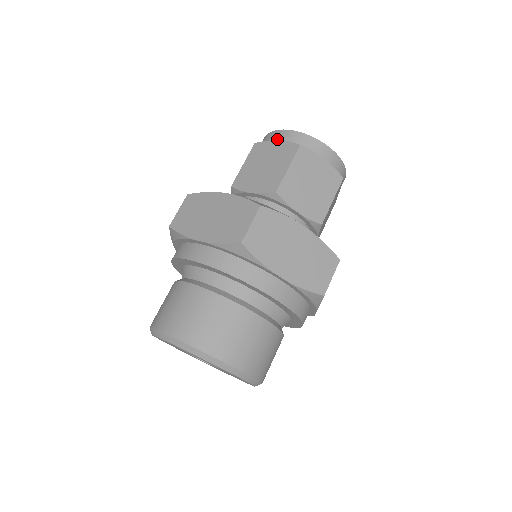
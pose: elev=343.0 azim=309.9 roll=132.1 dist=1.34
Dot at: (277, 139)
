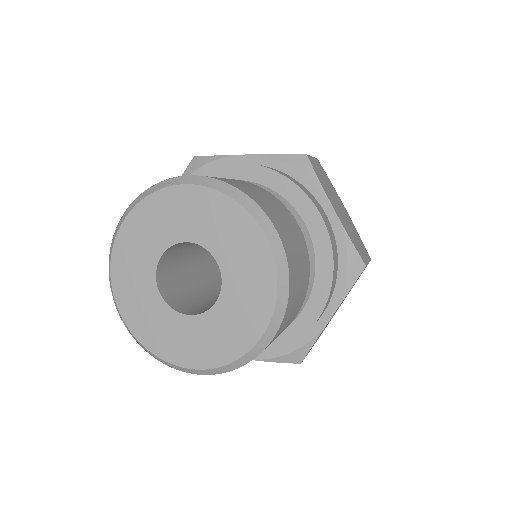
Dot at: occluded
